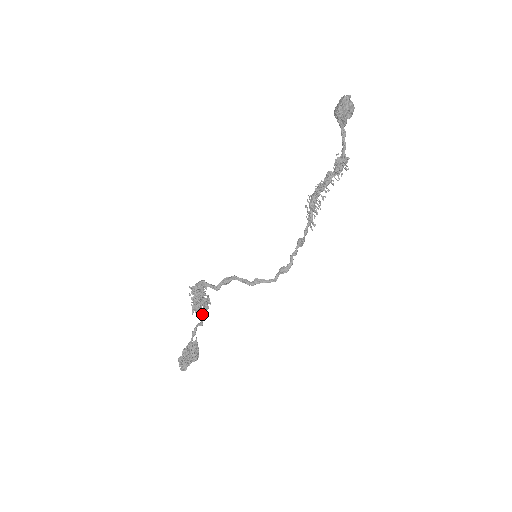
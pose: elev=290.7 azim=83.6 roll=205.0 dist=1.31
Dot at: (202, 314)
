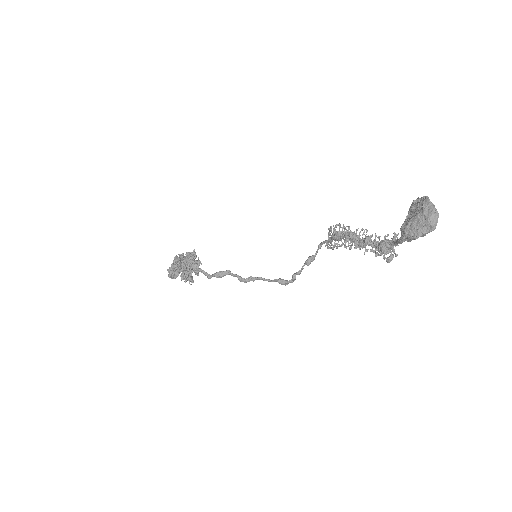
Dot at: (192, 282)
